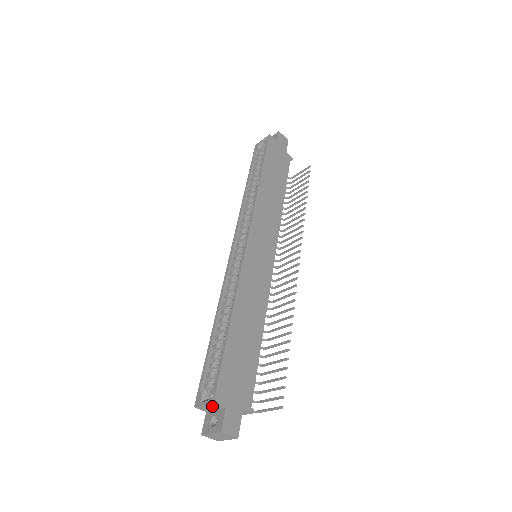
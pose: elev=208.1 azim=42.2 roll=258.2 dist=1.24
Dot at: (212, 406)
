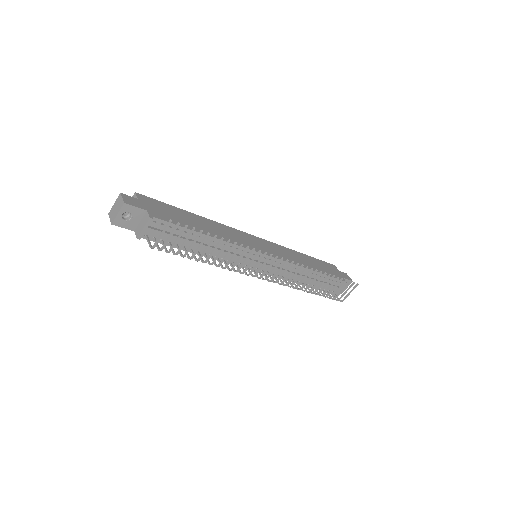
Dot at: occluded
